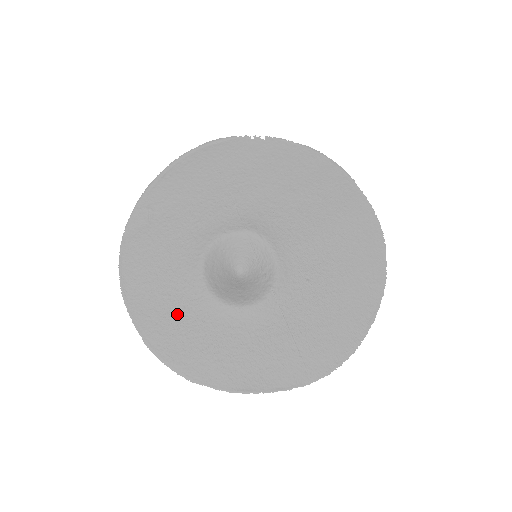
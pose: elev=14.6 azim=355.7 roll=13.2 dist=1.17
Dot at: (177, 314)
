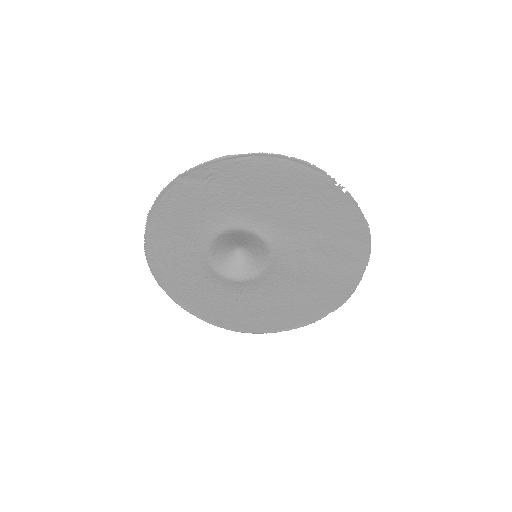
Dot at: (177, 248)
